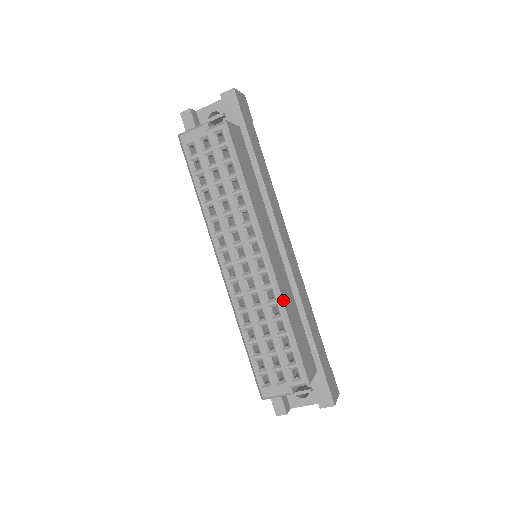
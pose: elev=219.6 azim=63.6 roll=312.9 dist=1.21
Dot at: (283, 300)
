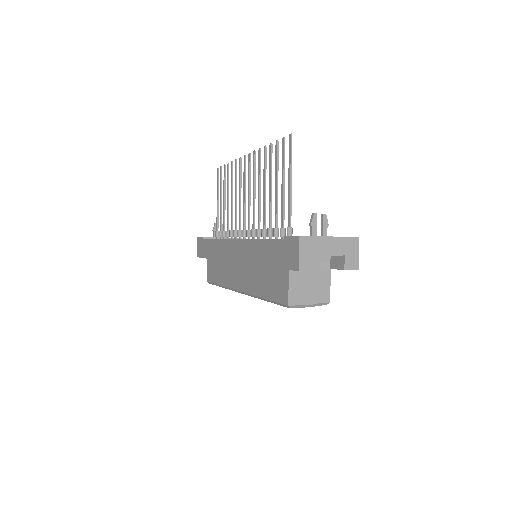
Dot at: occluded
